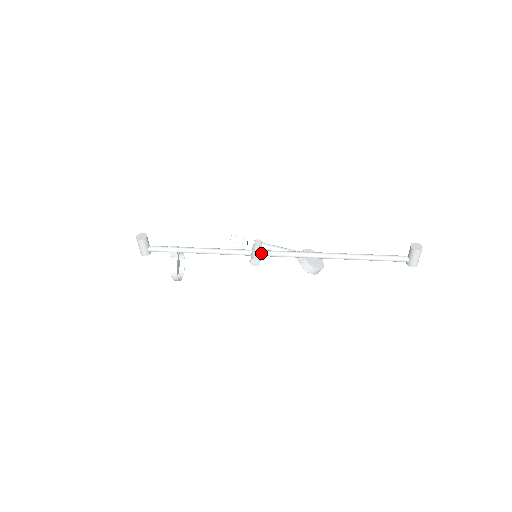
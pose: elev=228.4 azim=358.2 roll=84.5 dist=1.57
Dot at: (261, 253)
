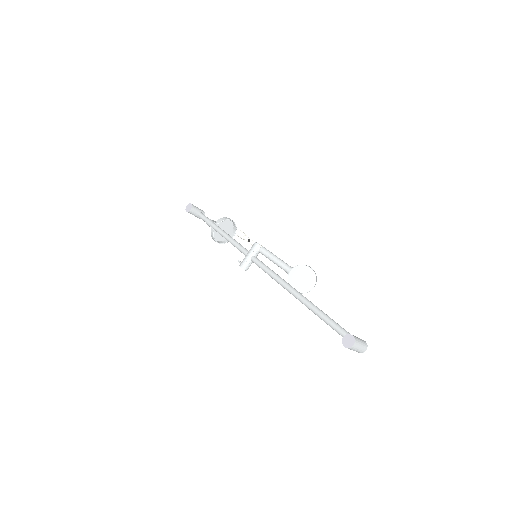
Dot at: (251, 260)
